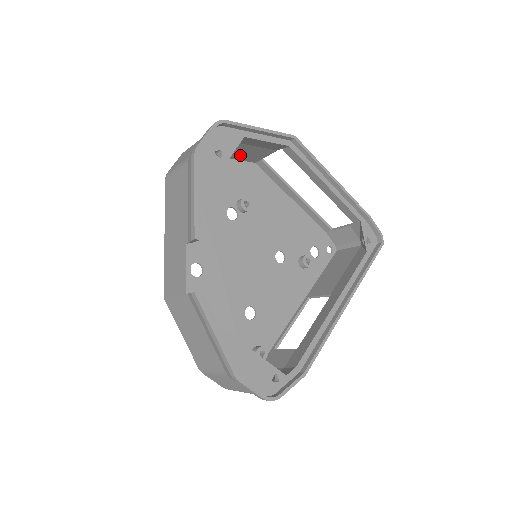
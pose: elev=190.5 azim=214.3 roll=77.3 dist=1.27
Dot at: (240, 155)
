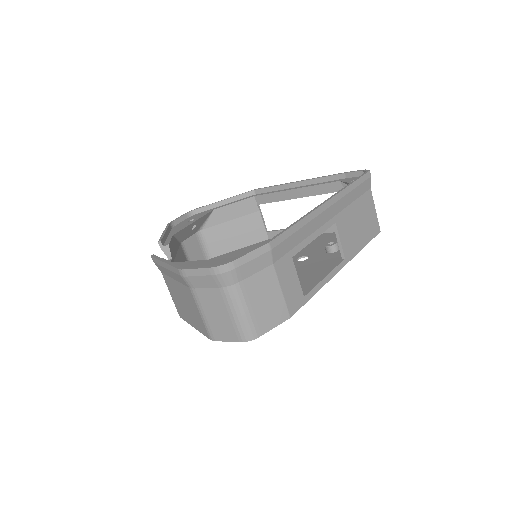
Dot at: (245, 237)
